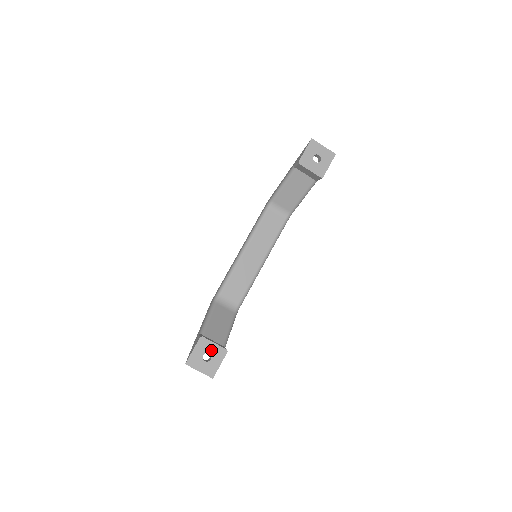
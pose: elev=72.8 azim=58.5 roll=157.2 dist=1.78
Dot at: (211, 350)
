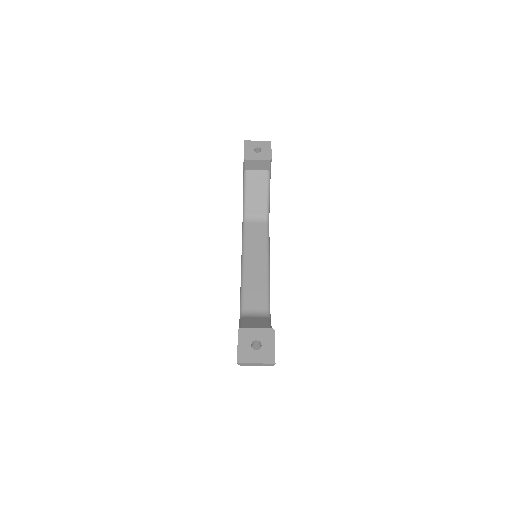
Dot at: (256, 336)
